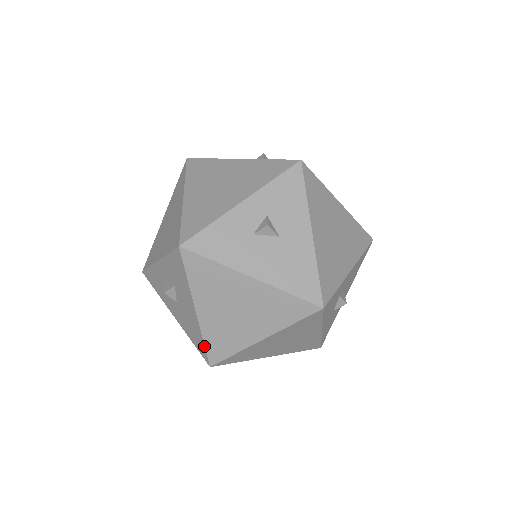
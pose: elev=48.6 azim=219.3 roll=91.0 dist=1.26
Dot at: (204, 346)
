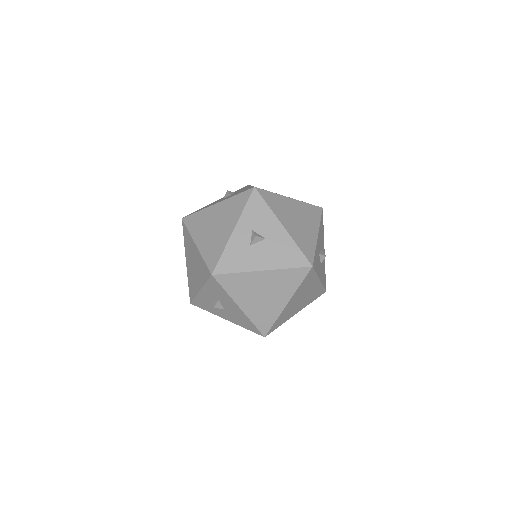
Dot at: (255, 326)
